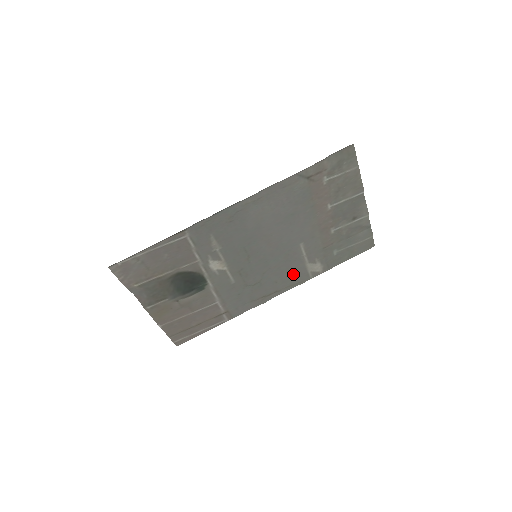
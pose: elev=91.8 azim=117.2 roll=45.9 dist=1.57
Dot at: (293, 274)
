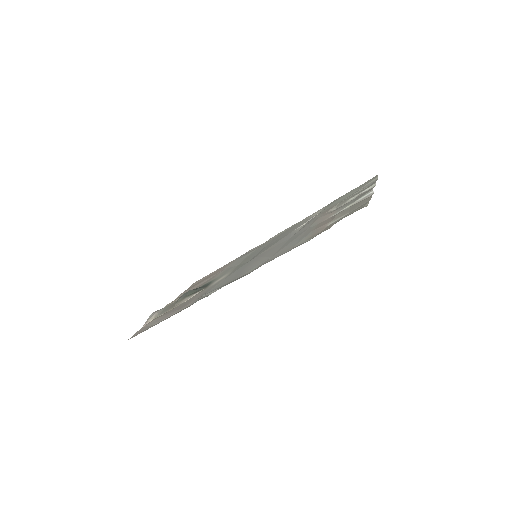
Dot at: (292, 228)
